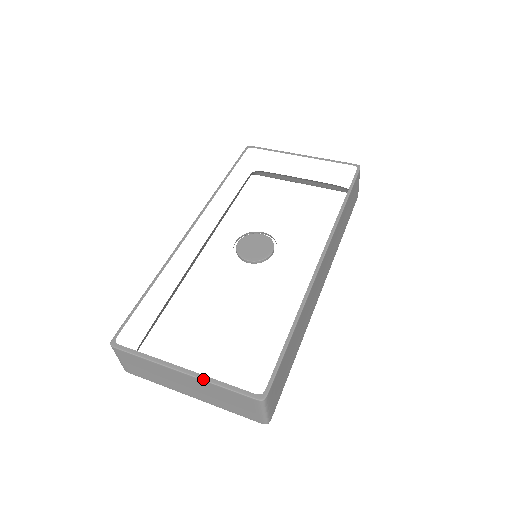
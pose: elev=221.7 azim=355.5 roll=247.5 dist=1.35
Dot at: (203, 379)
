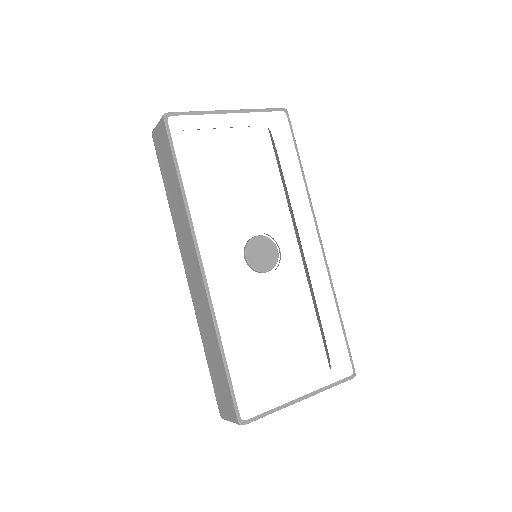
Dot at: occluded
